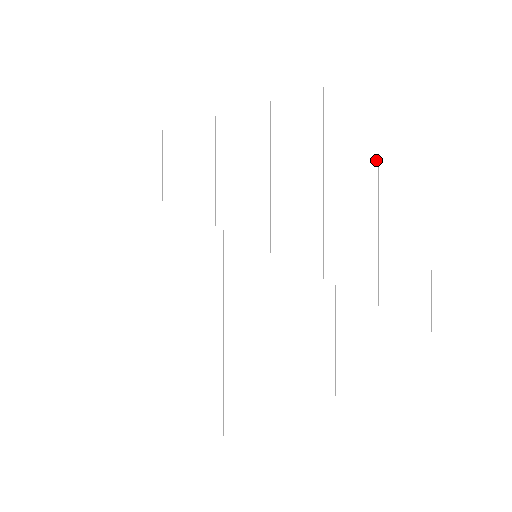
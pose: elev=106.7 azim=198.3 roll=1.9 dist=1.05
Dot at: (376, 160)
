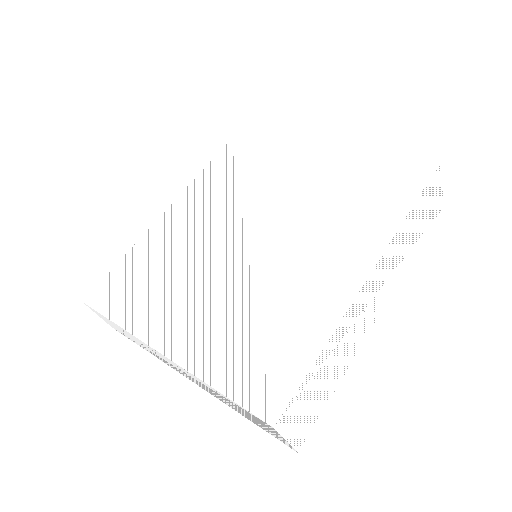
Dot at: (390, 234)
